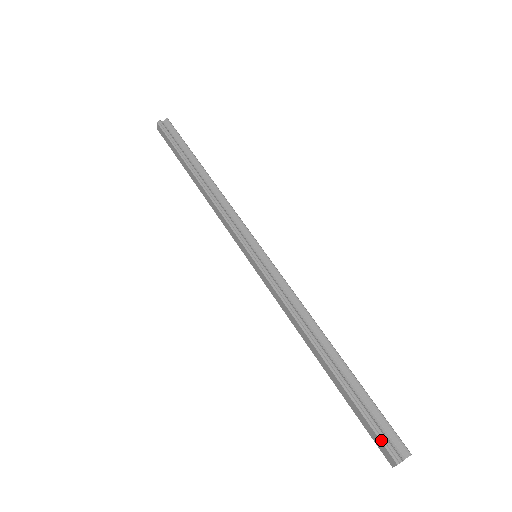
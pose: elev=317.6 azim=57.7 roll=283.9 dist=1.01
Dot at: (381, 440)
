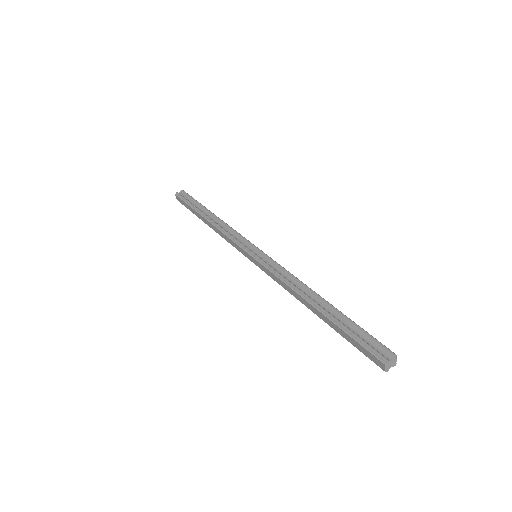
Dot at: (369, 351)
